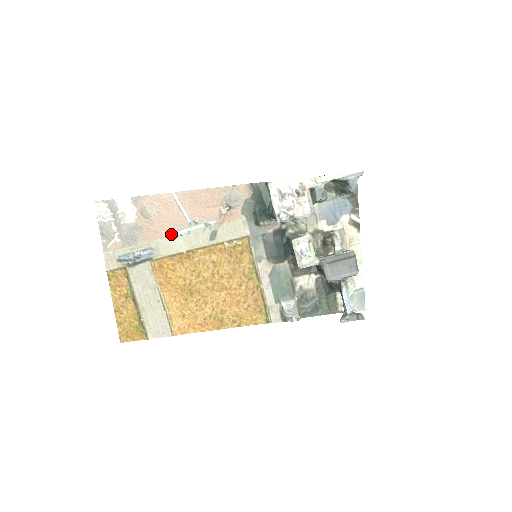
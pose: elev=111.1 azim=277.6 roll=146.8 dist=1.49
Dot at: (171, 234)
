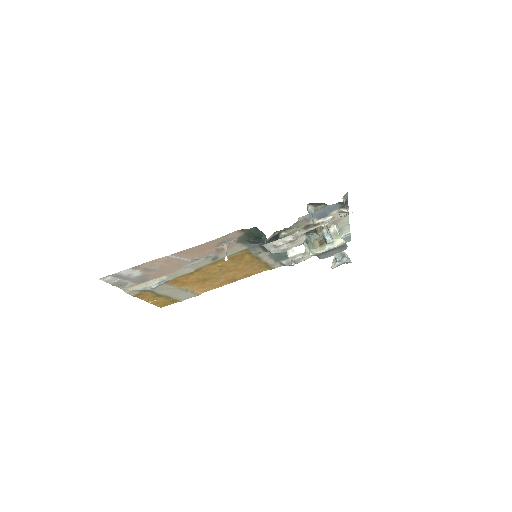
Dot at: (177, 269)
